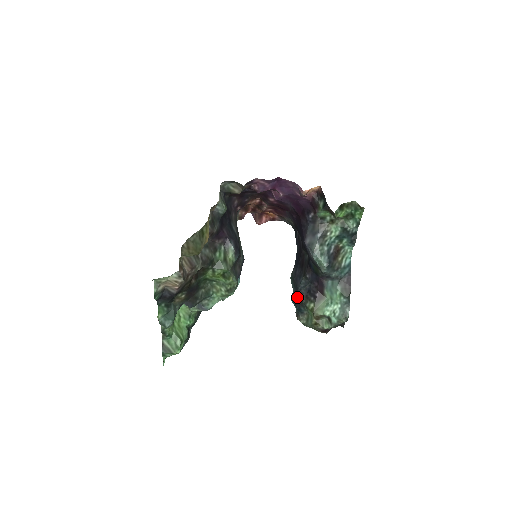
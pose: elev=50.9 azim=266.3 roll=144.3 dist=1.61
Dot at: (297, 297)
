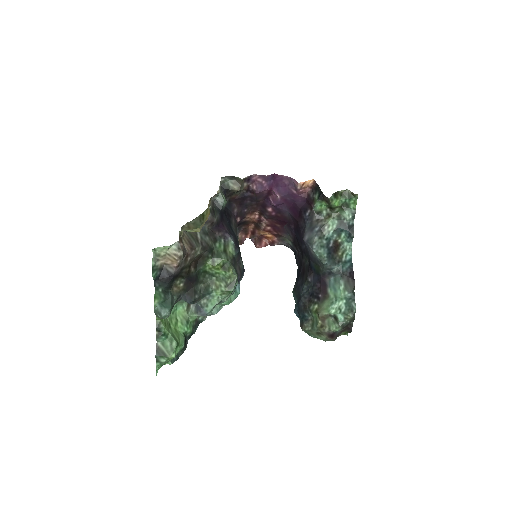
Dot at: (300, 304)
